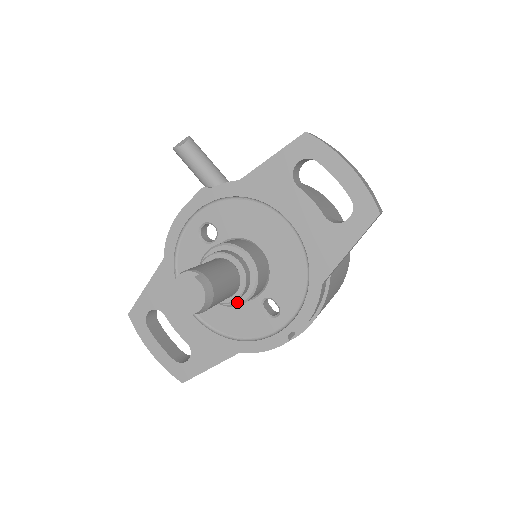
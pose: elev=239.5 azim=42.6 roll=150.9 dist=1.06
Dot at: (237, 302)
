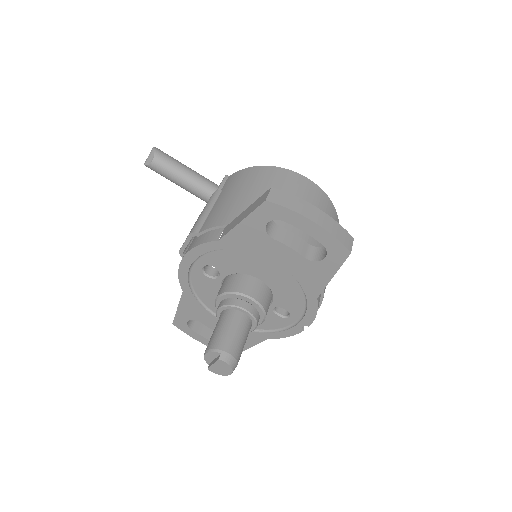
Dot at: occluded
